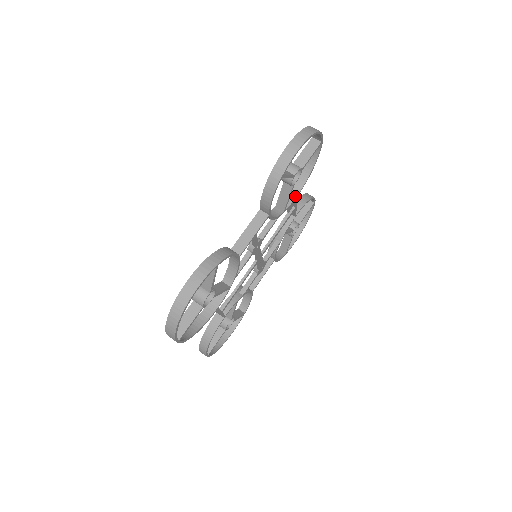
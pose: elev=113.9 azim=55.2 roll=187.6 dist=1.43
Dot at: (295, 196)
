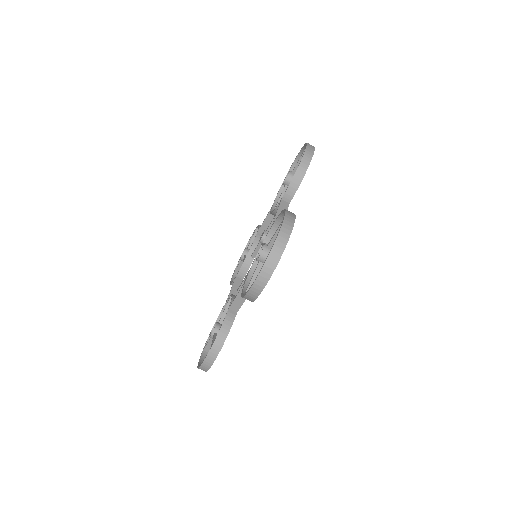
Dot at: occluded
